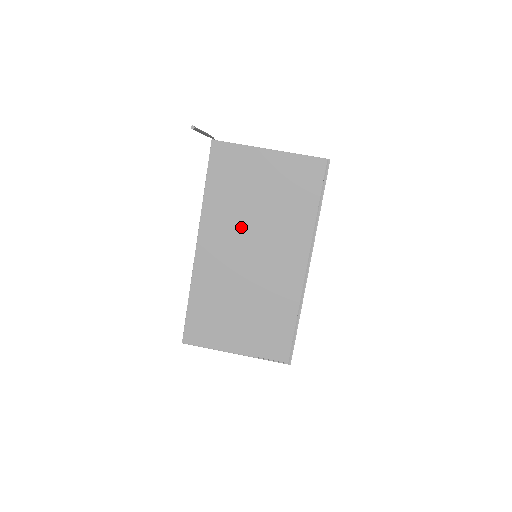
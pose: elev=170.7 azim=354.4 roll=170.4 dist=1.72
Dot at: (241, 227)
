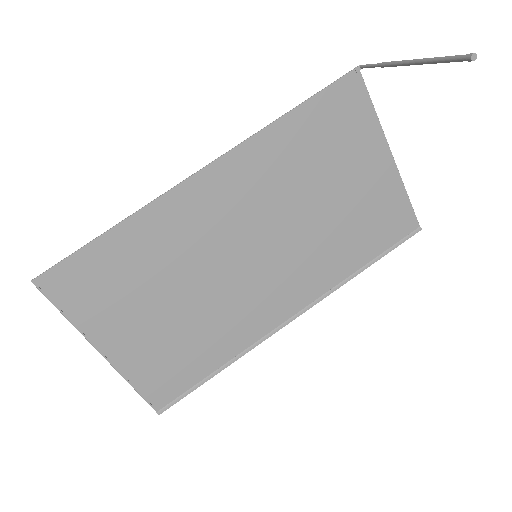
Dot at: (276, 205)
